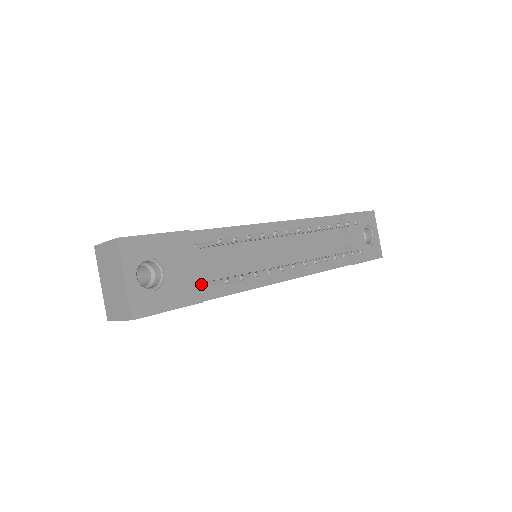
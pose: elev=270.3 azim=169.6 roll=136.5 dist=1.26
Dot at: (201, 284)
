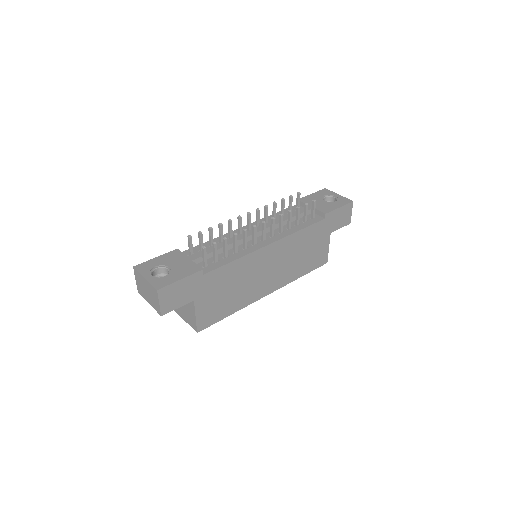
Dot at: (203, 269)
